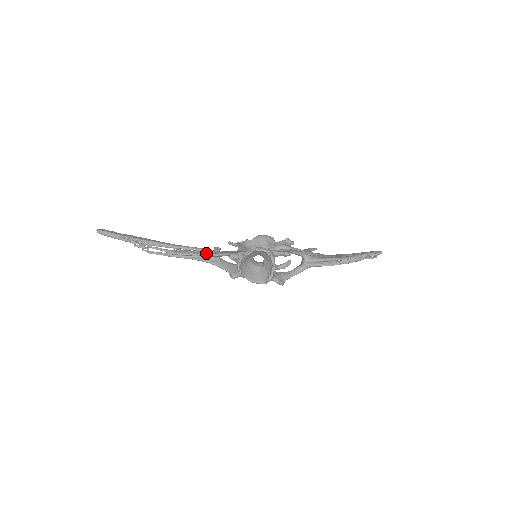
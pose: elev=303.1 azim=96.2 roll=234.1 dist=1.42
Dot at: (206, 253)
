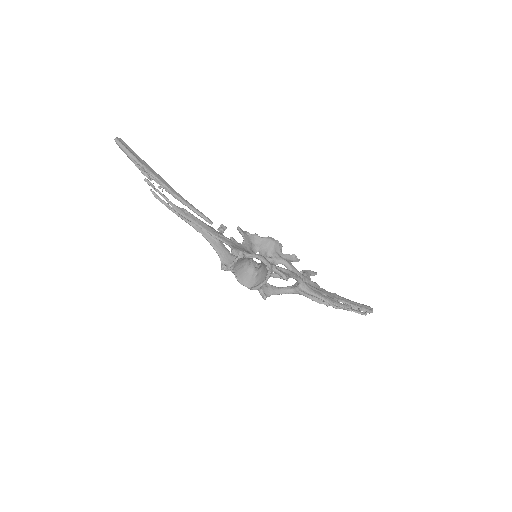
Dot at: (210, 230)
